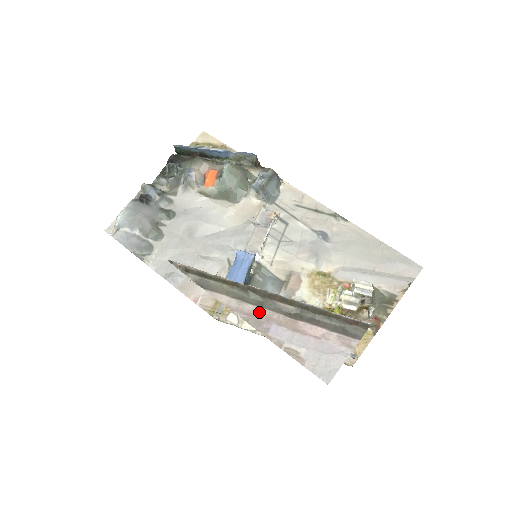
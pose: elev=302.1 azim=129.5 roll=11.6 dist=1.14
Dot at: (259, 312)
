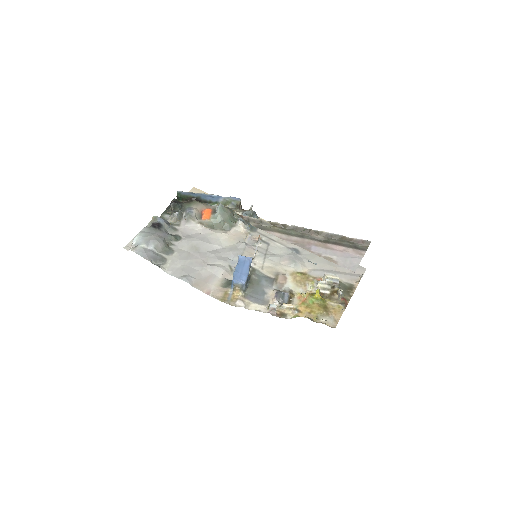
Dot at: (302, 240)
